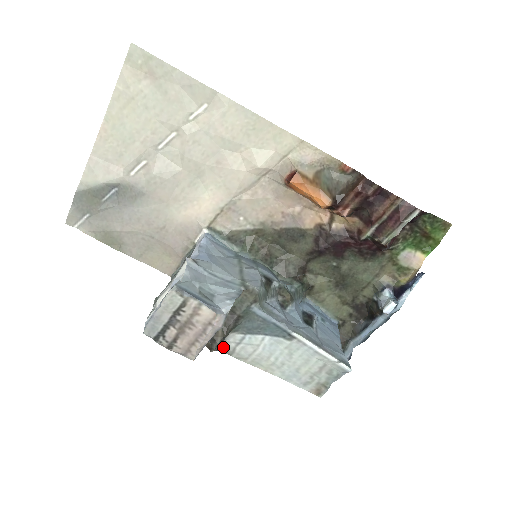
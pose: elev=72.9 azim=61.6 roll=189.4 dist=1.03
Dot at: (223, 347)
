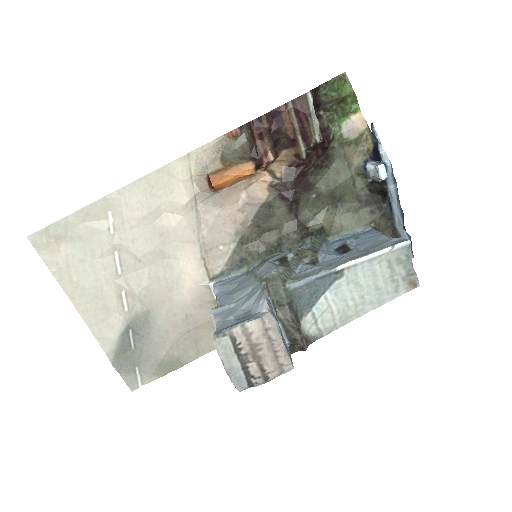
Dot at: (310, 337)
